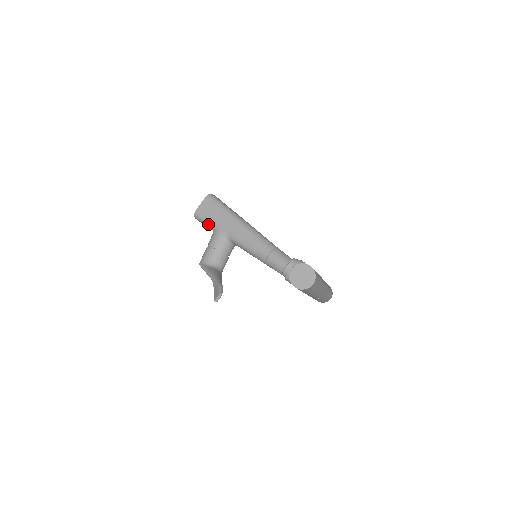
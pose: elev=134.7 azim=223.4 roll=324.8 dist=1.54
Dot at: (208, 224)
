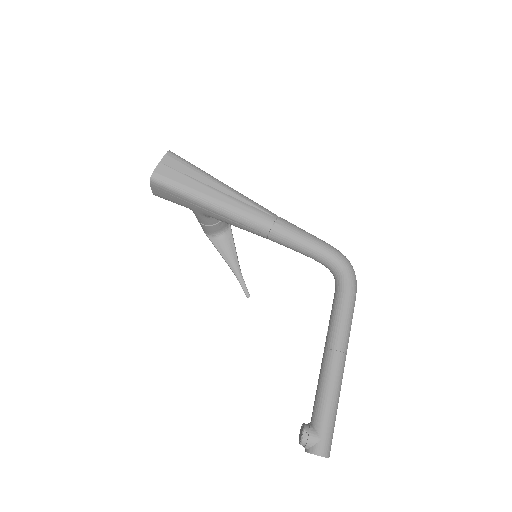
Dot at: (179, 204)
